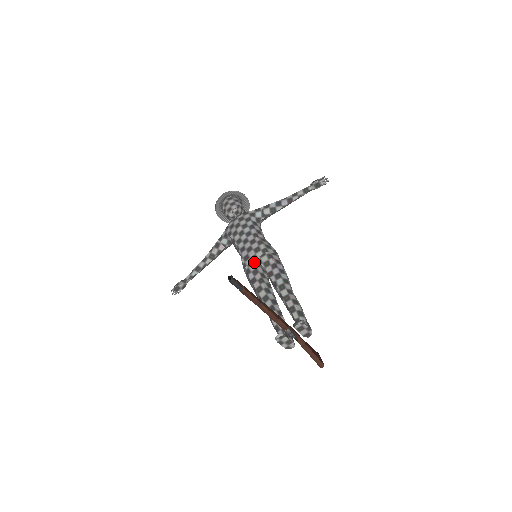
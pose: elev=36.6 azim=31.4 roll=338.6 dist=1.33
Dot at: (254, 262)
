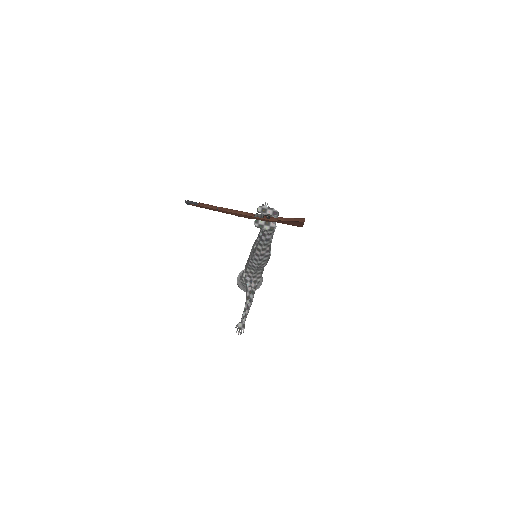
Dot at: (251, 253)
